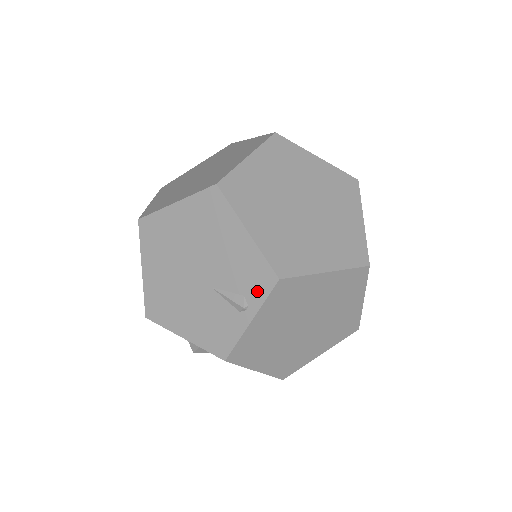
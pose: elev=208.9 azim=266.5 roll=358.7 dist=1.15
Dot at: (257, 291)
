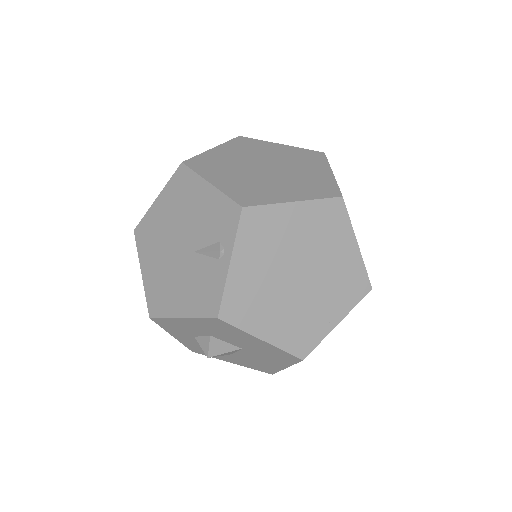
Dot at: (228, 230)
